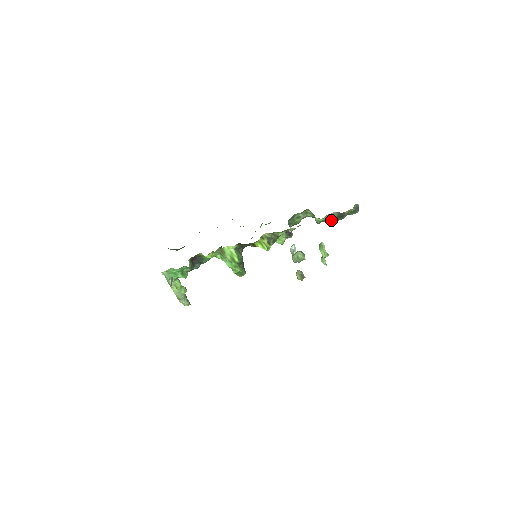
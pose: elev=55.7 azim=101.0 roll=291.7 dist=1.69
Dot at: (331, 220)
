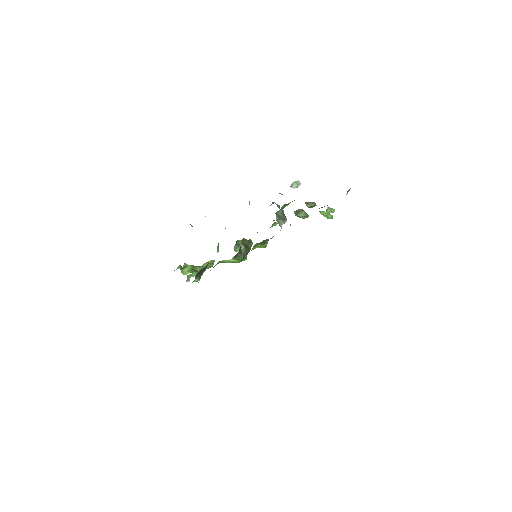
Dot at: occluded
